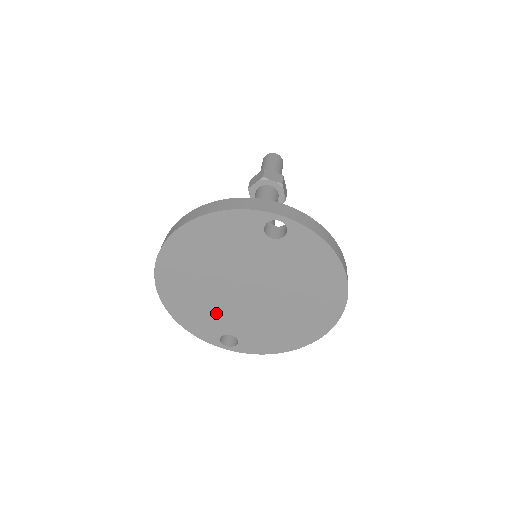
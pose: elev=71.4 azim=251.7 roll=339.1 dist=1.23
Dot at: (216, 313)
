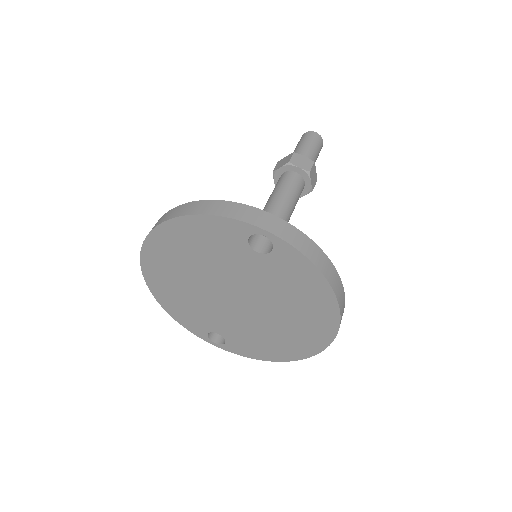
Dot at: (203, 311)
